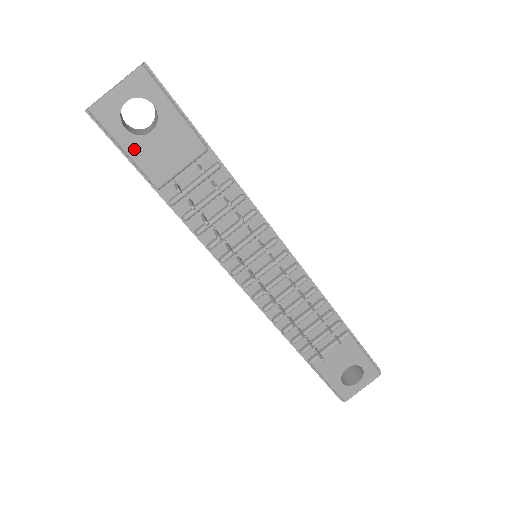
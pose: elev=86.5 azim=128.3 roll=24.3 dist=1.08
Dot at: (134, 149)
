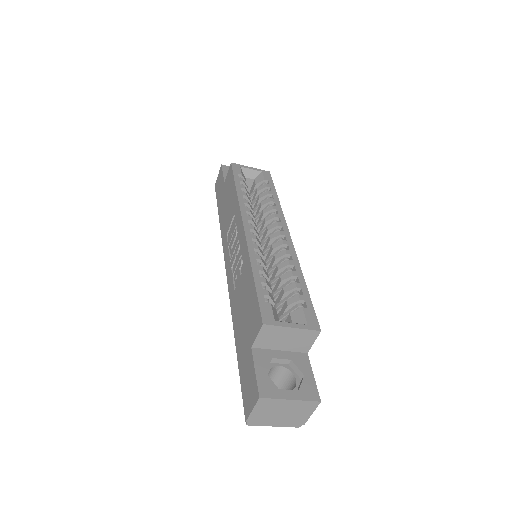
Dot at: occluded
